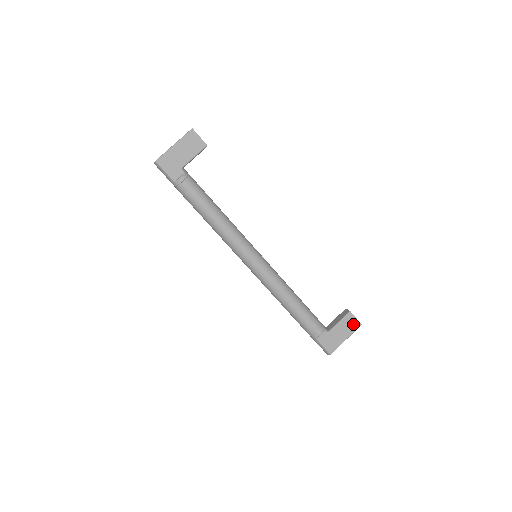
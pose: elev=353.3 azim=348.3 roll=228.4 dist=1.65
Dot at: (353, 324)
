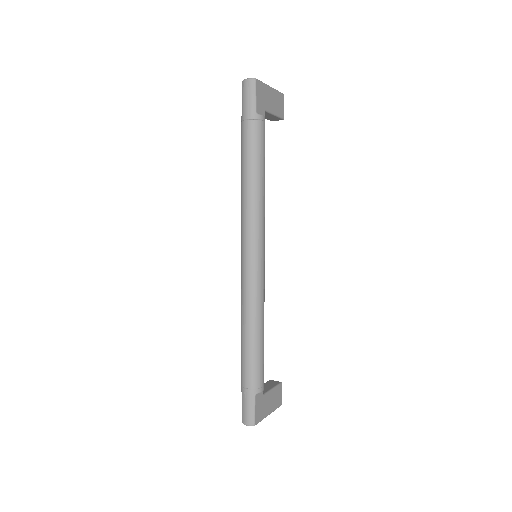
Dot at: (278, 399)
